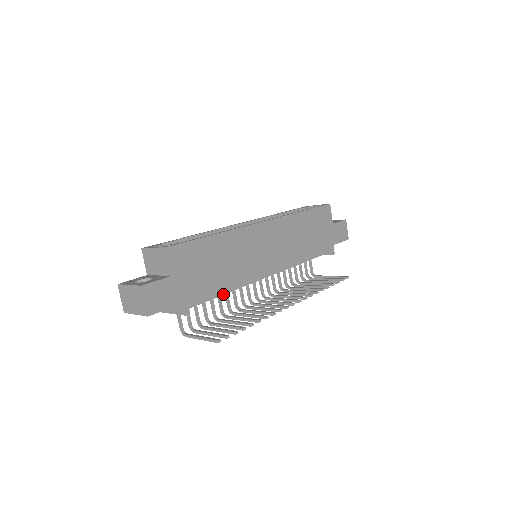
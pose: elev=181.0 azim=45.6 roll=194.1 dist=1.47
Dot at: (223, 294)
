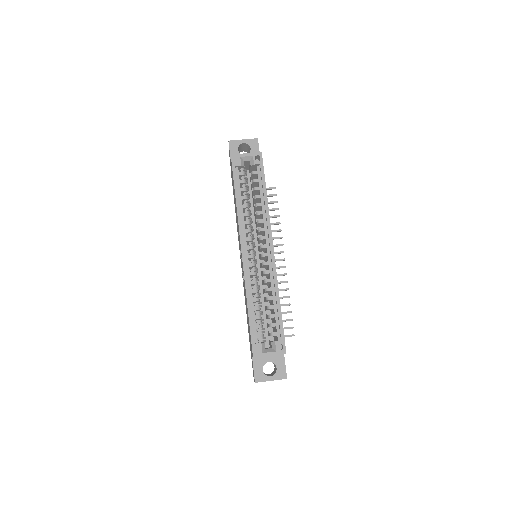
Dot at: occluded
